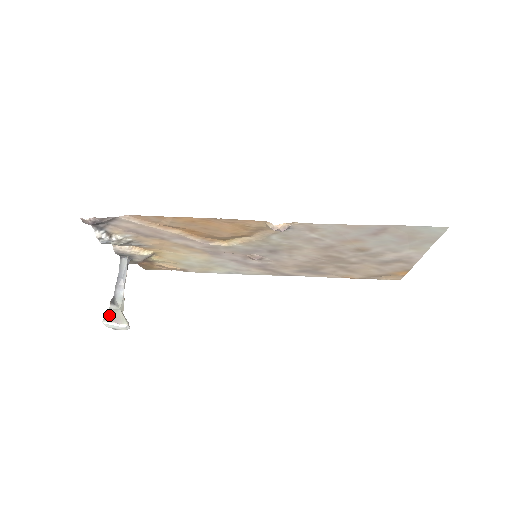
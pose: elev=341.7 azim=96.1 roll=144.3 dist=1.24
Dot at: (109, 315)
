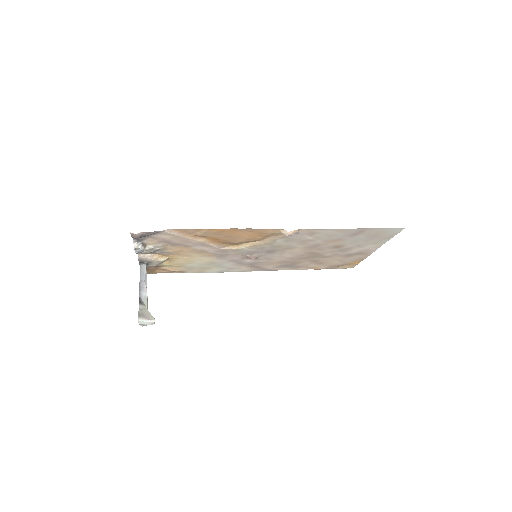
Dot at: (141, 313)
